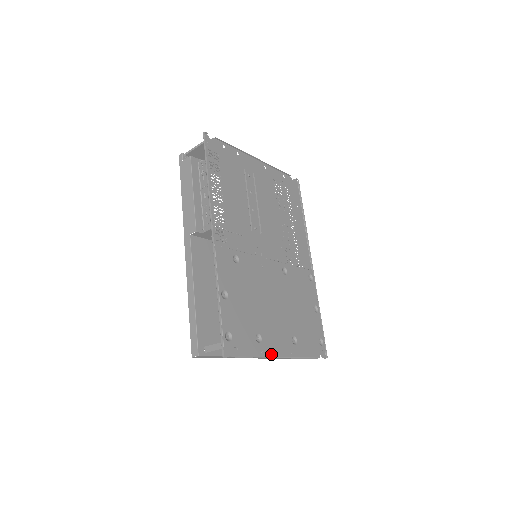
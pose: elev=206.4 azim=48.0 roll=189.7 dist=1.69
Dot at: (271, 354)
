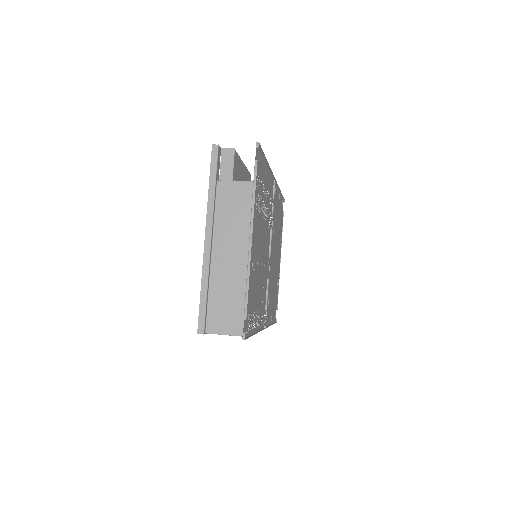
Dot at: (279, 273)
